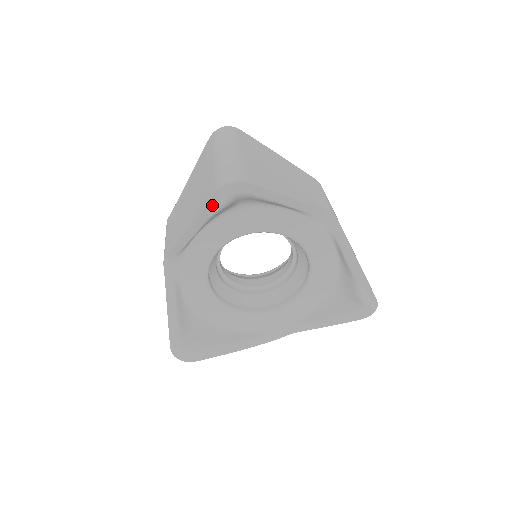
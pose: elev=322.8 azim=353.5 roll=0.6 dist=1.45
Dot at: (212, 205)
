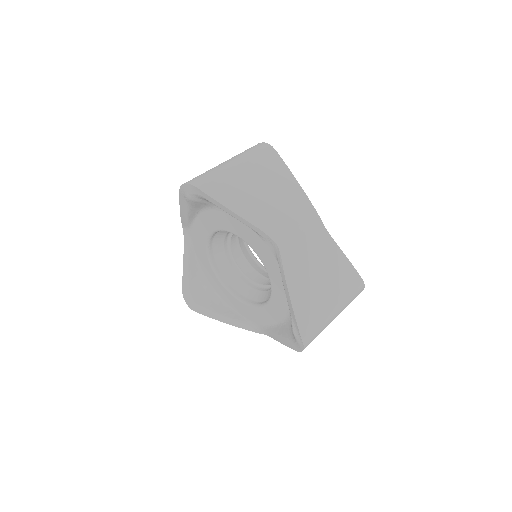
Dot at: (183, 196)
